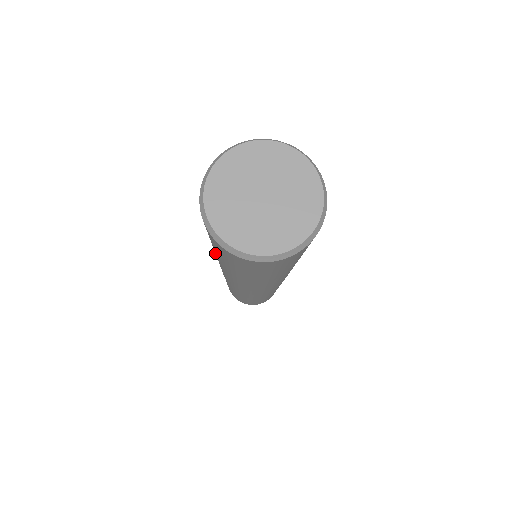
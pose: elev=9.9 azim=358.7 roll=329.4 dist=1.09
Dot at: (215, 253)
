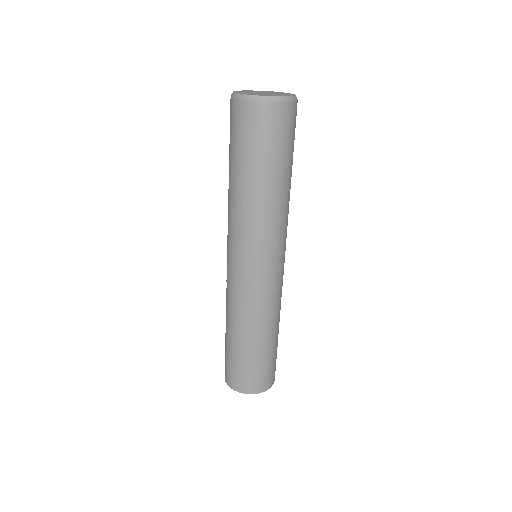
Dot at: (238, 194)
